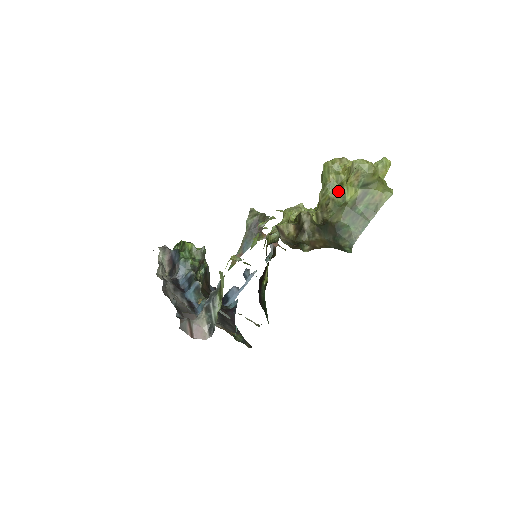
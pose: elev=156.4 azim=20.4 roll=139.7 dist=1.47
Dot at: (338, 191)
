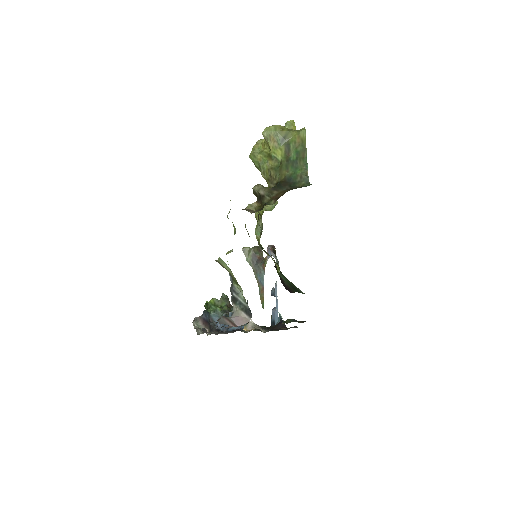
Dot at: (270, 161)
